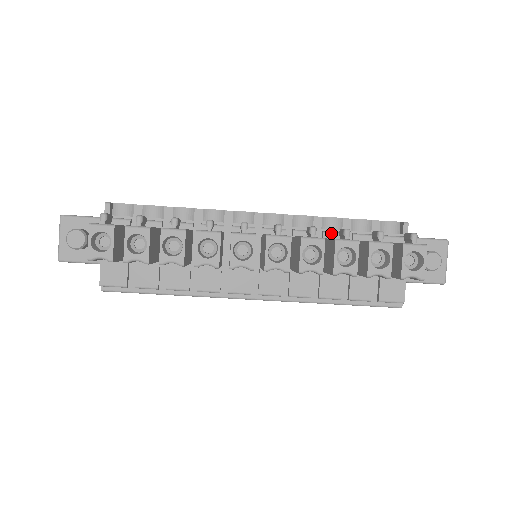
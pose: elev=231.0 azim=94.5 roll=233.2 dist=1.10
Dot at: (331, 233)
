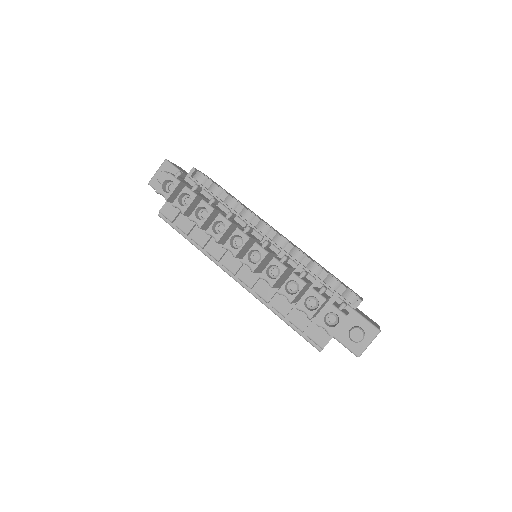
Dot at: occluded
